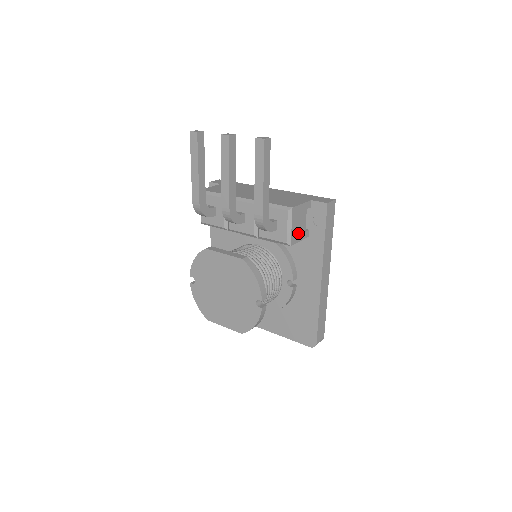
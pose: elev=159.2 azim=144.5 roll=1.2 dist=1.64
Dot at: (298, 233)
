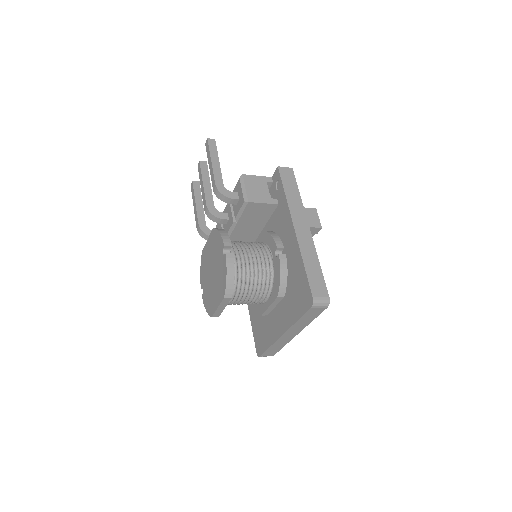
Dot at: (259, 196)
